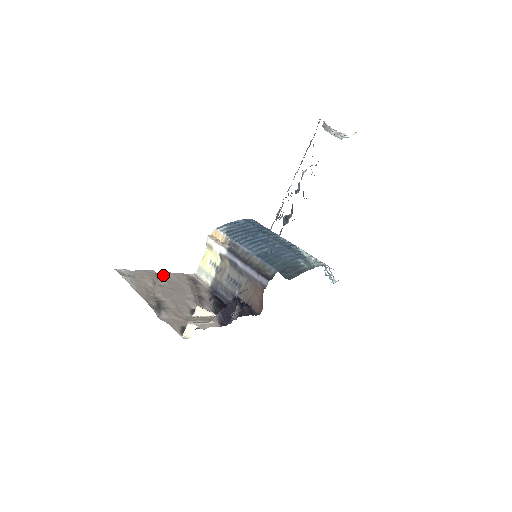
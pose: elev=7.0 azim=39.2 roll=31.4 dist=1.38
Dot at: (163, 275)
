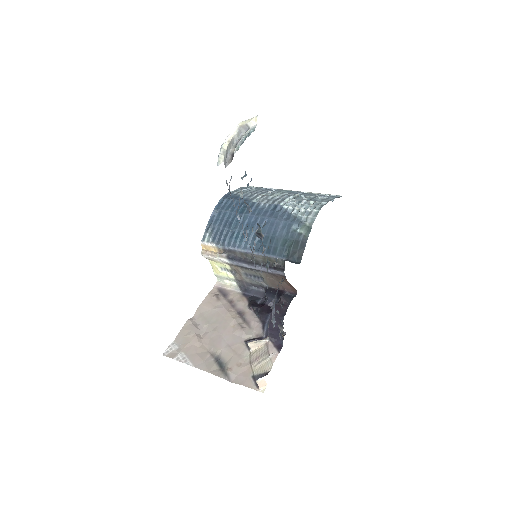
Dot at: (198, 315)
